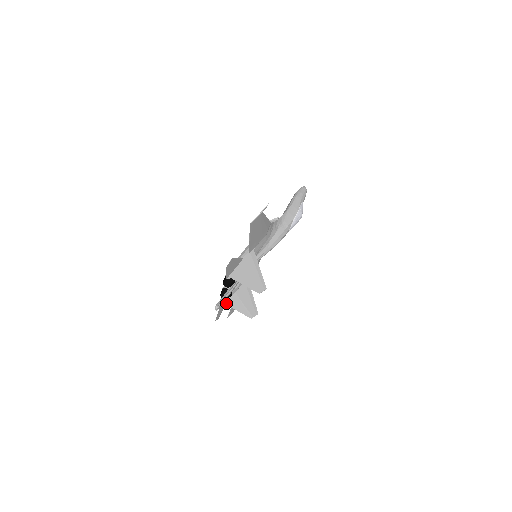
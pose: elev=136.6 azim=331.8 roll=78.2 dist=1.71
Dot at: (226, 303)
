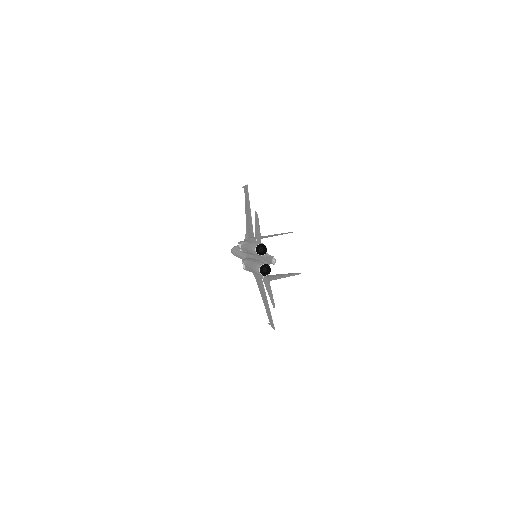
Dot at: (271, 280)
